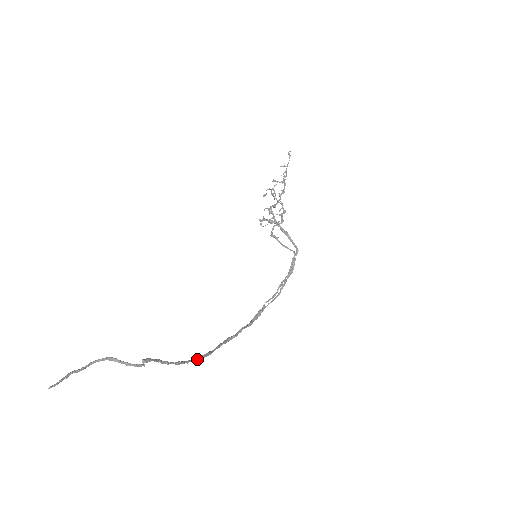
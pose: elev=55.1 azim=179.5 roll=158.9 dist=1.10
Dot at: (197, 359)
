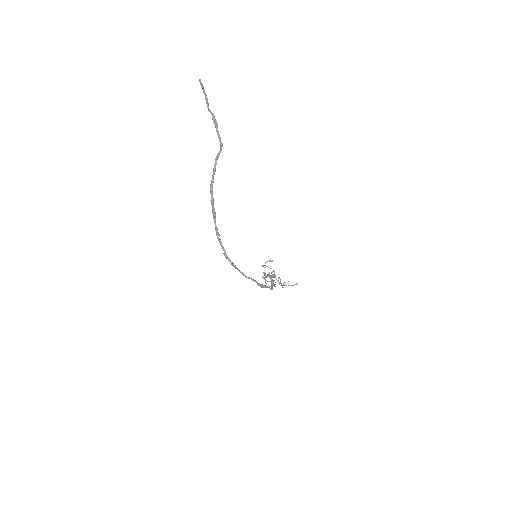
Dot at: (213, 199)
